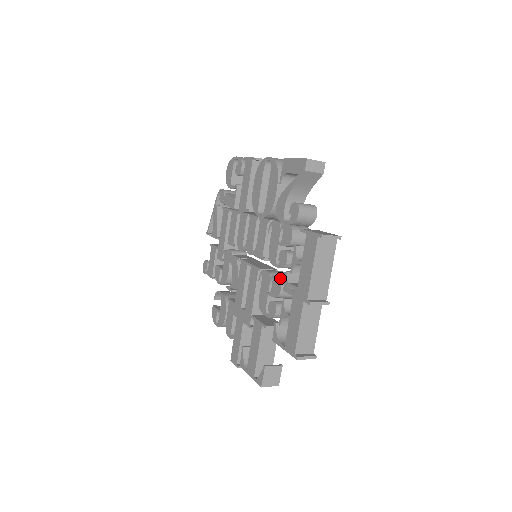
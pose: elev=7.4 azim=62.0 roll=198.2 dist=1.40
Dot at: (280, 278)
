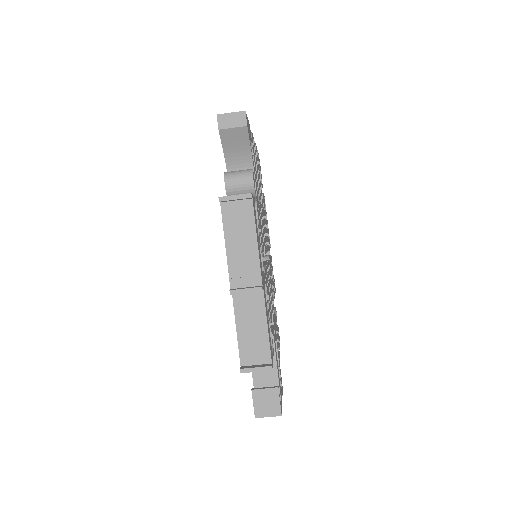
Dot at: occluded
